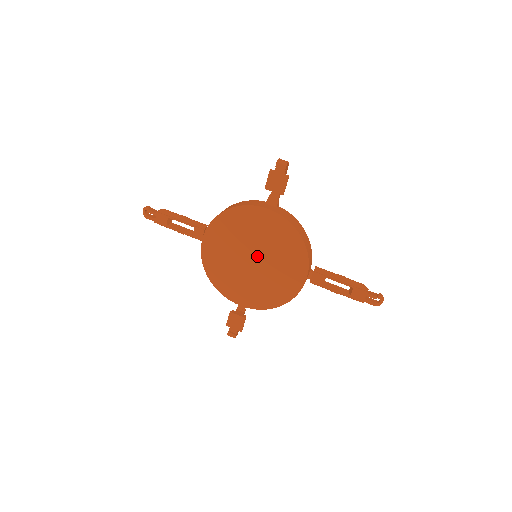
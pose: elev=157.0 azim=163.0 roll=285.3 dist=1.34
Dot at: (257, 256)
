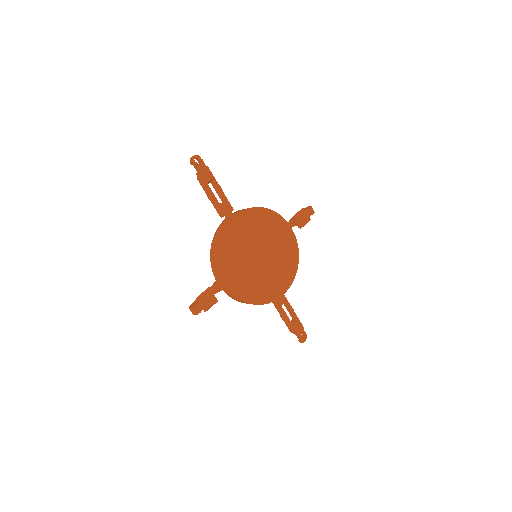
Dot at: (265, 255)
